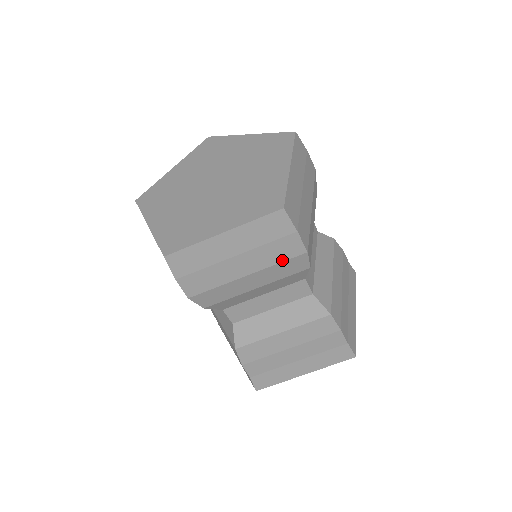
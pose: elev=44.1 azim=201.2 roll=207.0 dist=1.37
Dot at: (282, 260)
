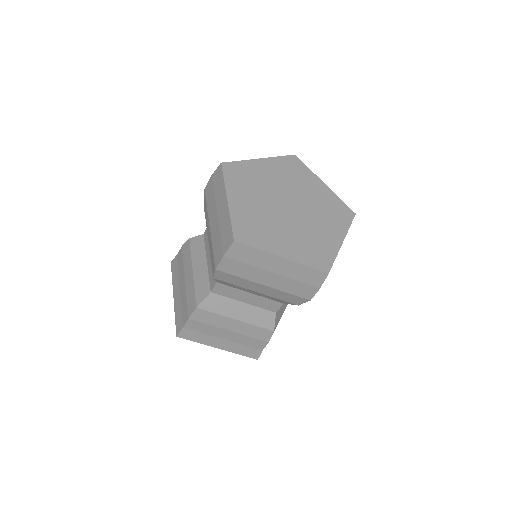
Dot at: occluded
